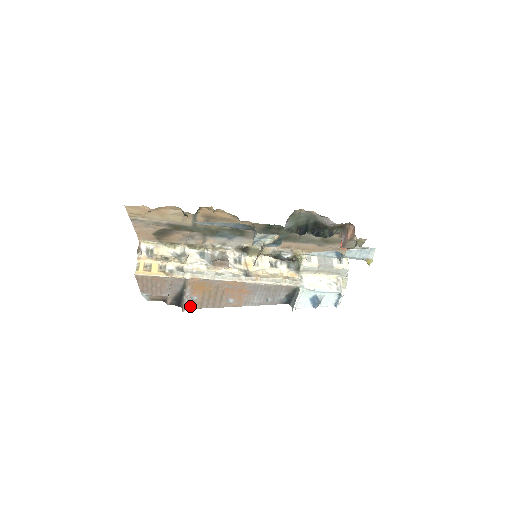
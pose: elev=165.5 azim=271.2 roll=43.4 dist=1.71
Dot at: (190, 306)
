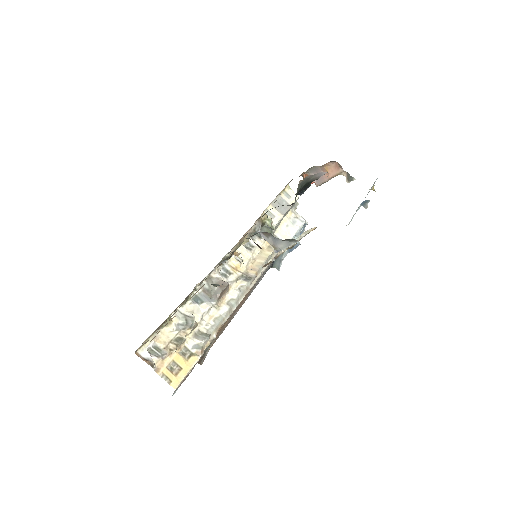
Dot at: occluded
